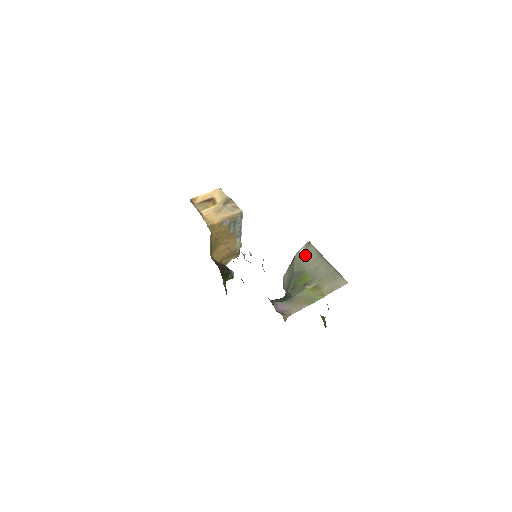
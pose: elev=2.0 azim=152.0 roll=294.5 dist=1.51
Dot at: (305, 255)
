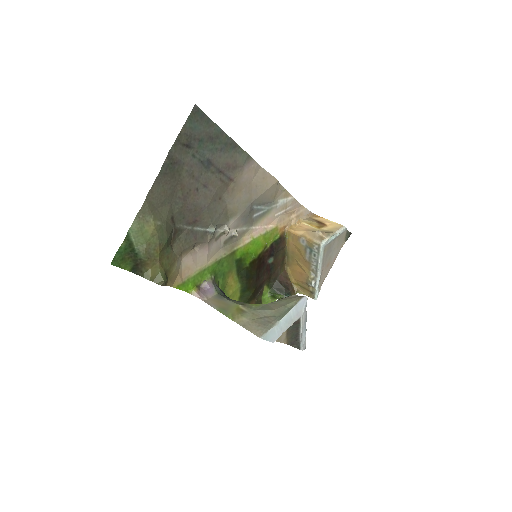
Dot at: (286, 298)
